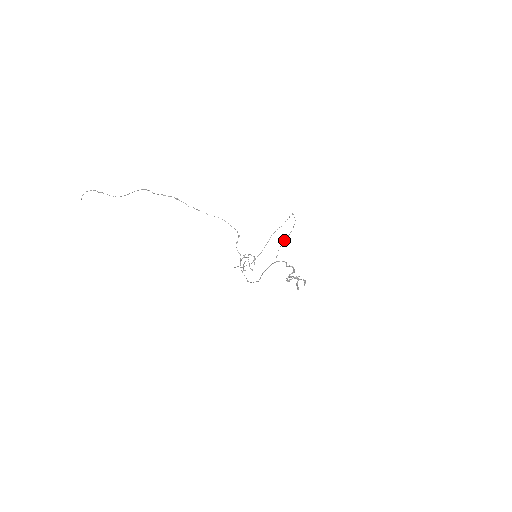
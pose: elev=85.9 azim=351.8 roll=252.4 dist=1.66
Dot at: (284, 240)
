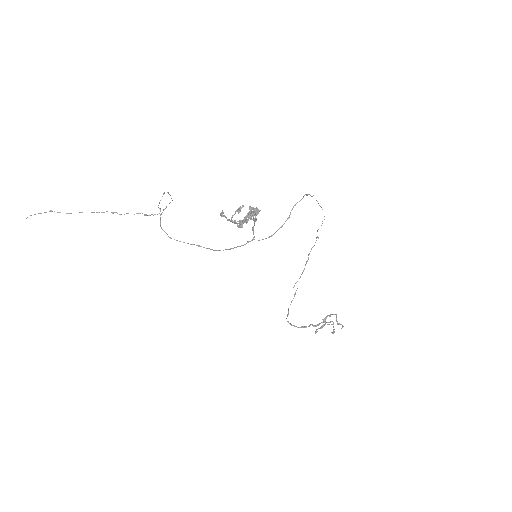
Dot at: (287, 218)
